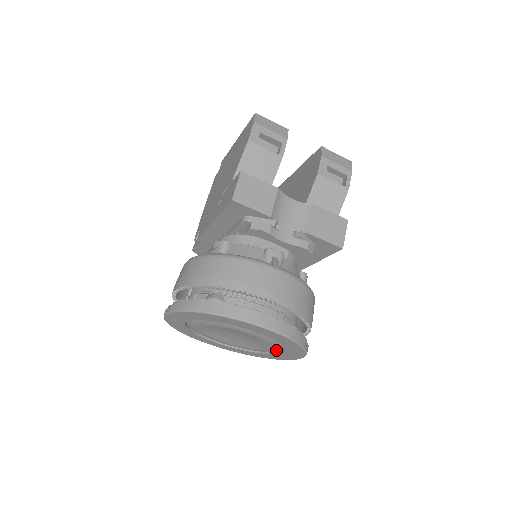
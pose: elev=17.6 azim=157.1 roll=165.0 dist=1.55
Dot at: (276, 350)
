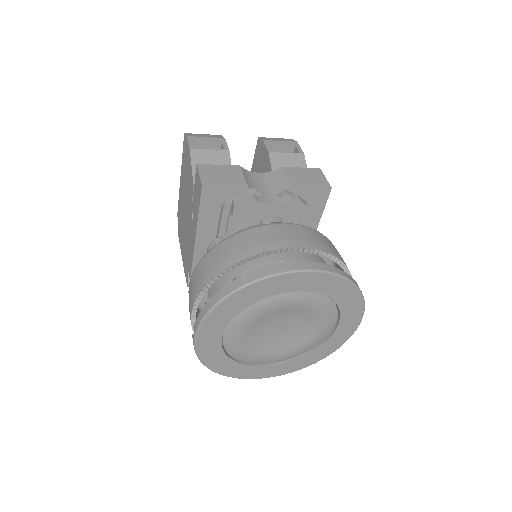
Dot at: (332, 323)
